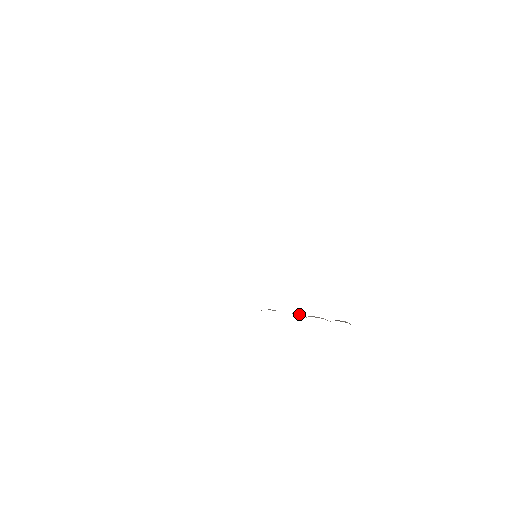
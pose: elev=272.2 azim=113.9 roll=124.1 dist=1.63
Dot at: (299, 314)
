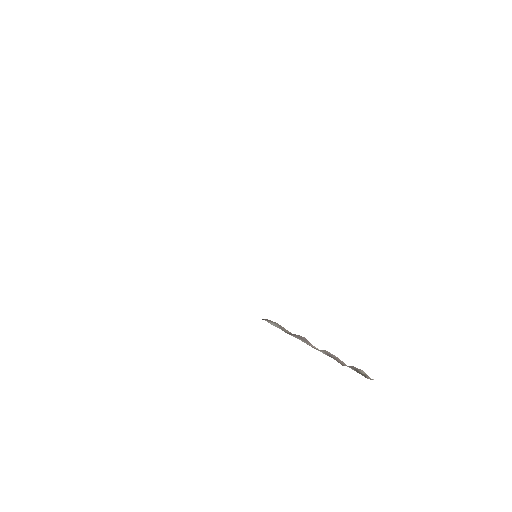
Dot at: (308, 341)
